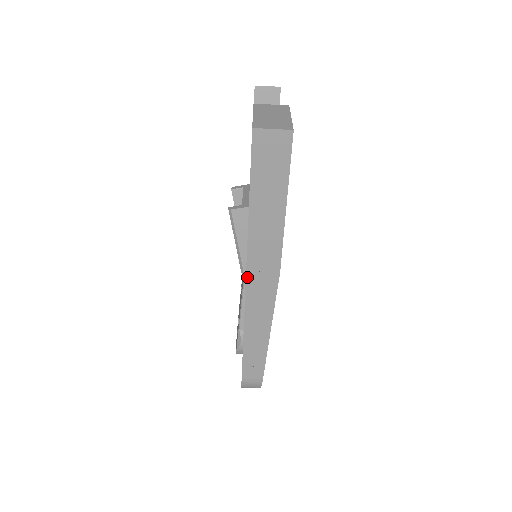
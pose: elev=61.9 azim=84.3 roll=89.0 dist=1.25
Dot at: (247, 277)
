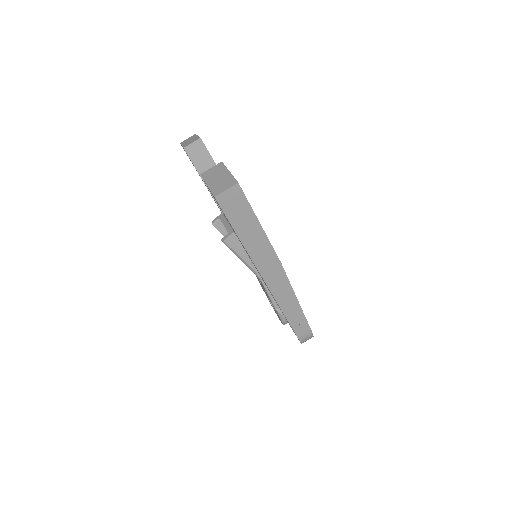
Dot at: (263, 278)
